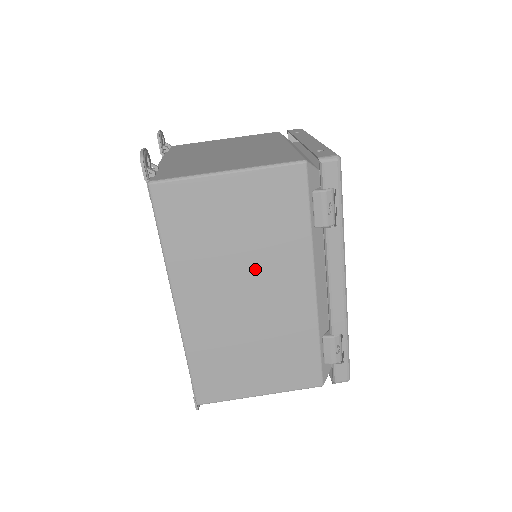
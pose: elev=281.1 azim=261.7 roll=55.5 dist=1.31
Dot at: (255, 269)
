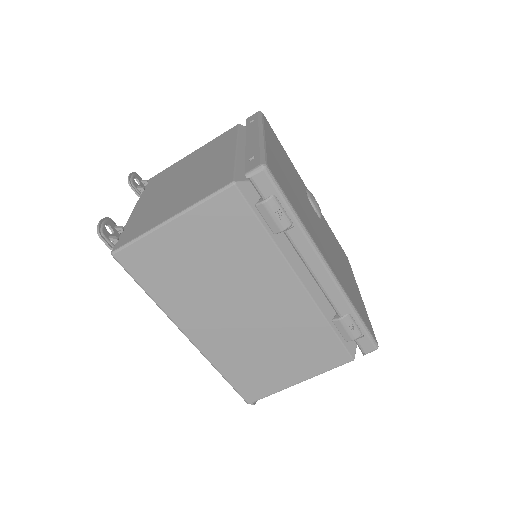
Dot at: (238, 288)
